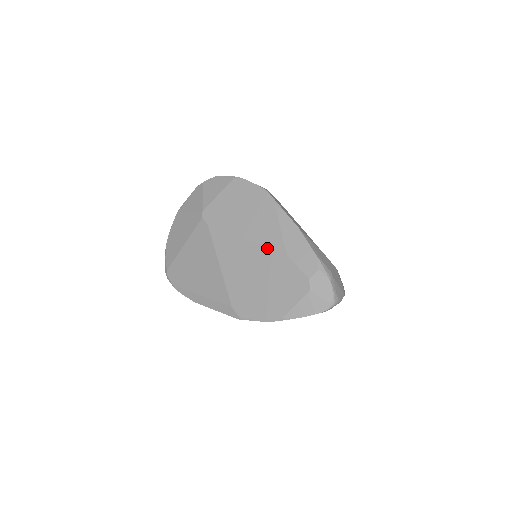
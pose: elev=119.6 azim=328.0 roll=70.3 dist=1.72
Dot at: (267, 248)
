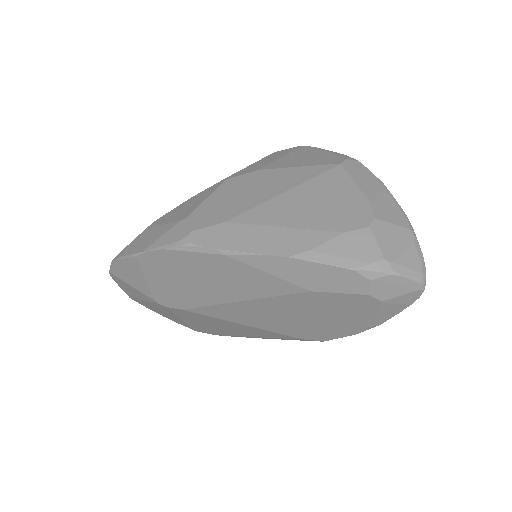
Dot at: (277, 297)
